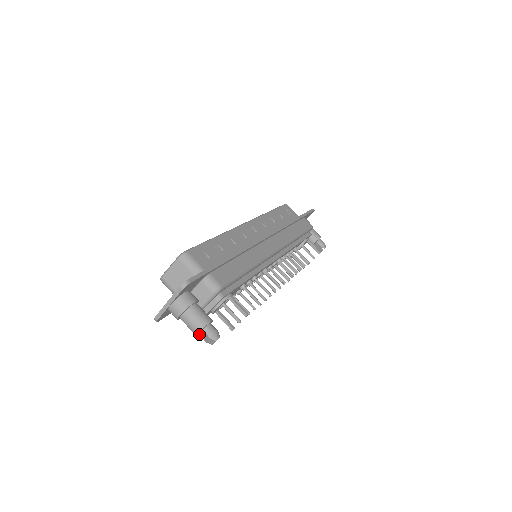
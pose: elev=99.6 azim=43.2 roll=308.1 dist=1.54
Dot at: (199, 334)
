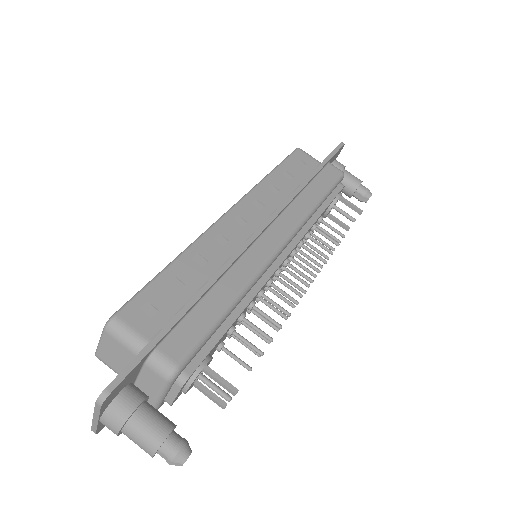
Dot at: (157, 453)
